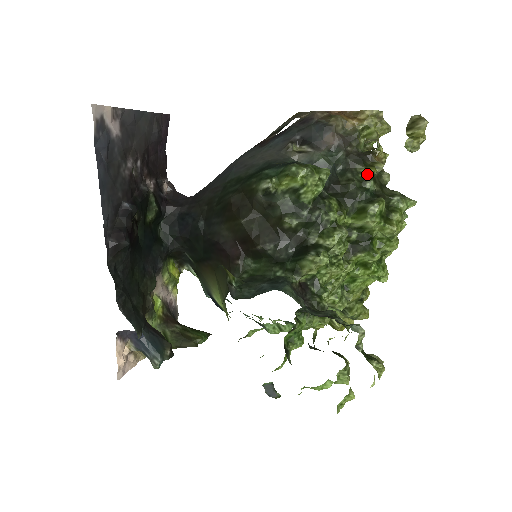
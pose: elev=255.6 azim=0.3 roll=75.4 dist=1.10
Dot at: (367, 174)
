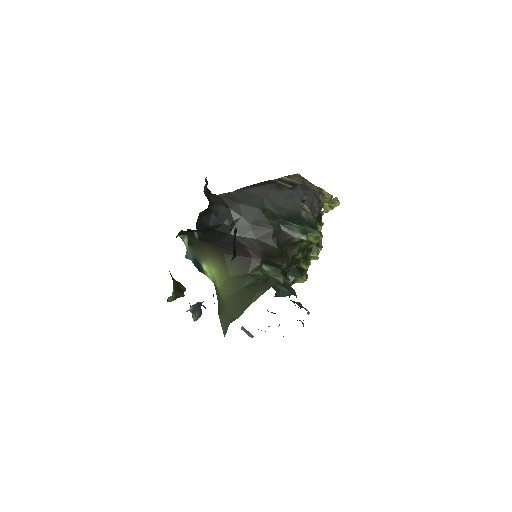
Dot at: (320, 229)
